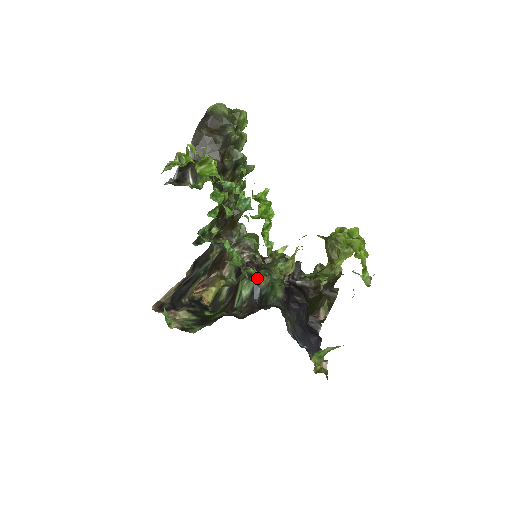
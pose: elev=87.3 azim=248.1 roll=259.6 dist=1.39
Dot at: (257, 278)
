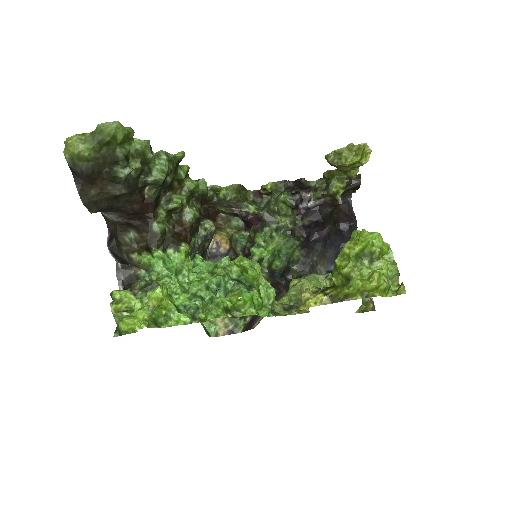
Dot at: (267, 256)
